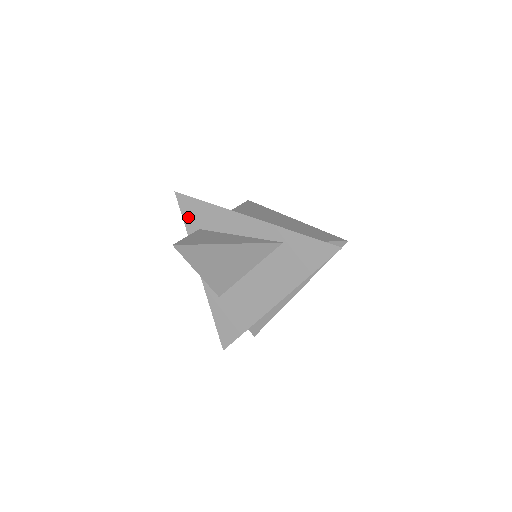
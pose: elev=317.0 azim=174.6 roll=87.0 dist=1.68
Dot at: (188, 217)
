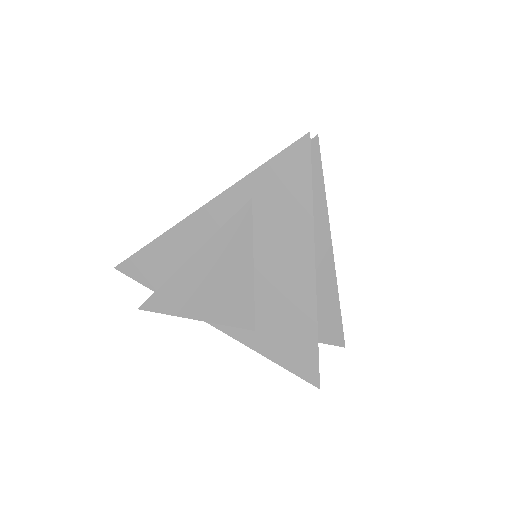
Dot at: (148, 279)
